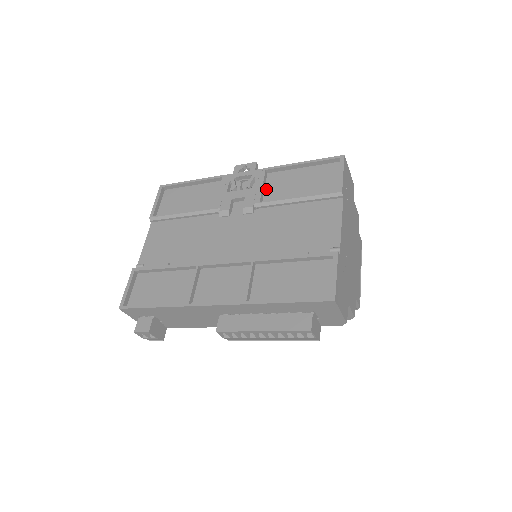
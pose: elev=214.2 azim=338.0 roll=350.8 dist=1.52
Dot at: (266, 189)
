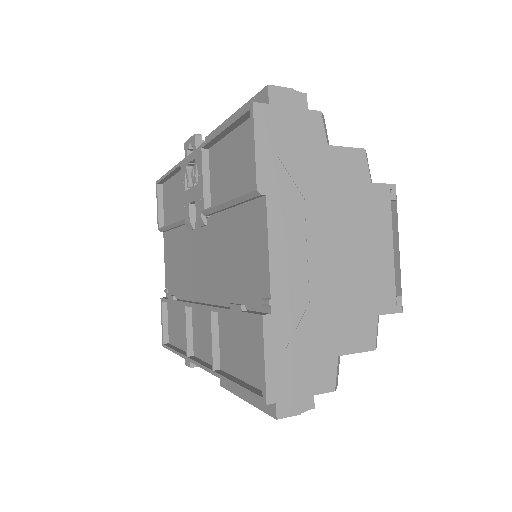
Dot at: (210, 180)
